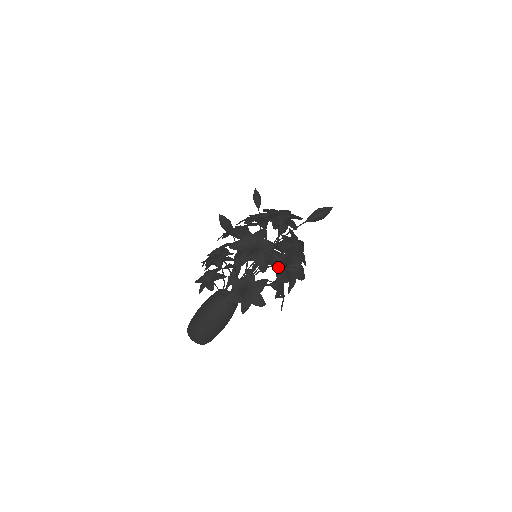
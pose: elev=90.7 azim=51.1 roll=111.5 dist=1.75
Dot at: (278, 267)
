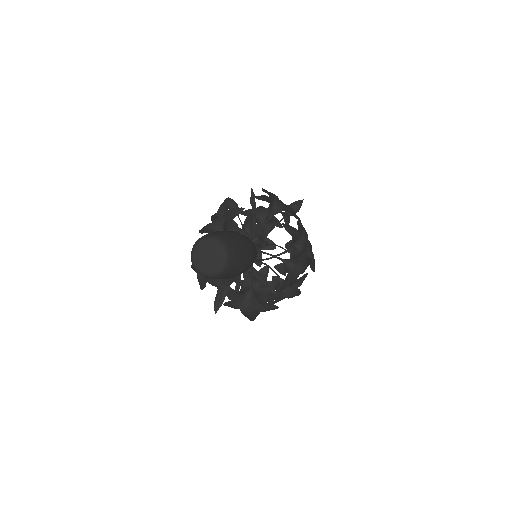
Dot at: (281, 272)
